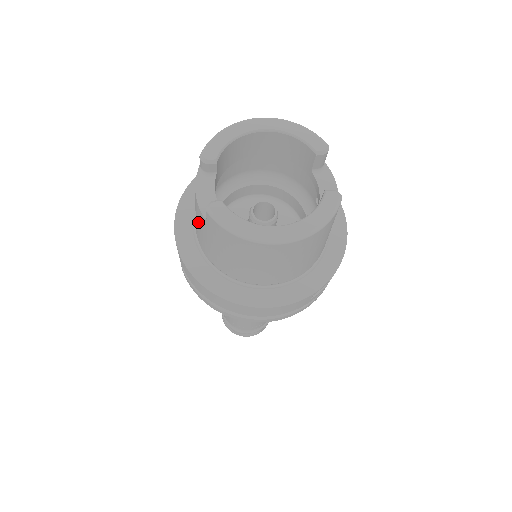
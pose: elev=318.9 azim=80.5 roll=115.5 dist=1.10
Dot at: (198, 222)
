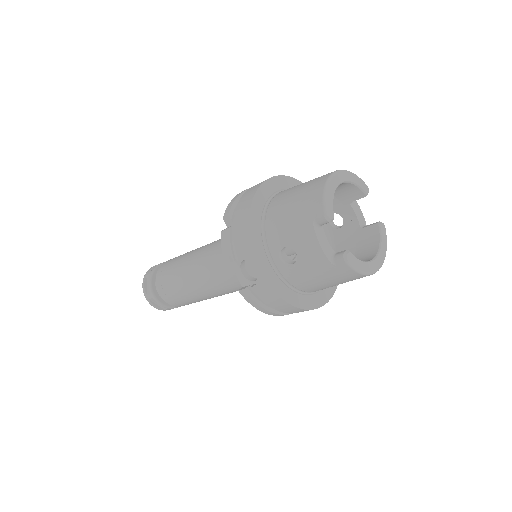
Dot at: (304, 262)
